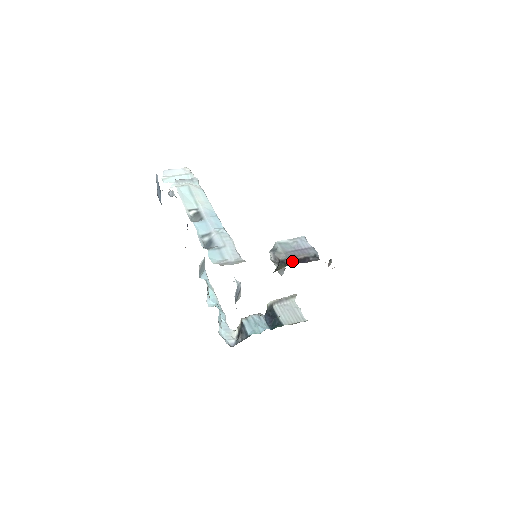
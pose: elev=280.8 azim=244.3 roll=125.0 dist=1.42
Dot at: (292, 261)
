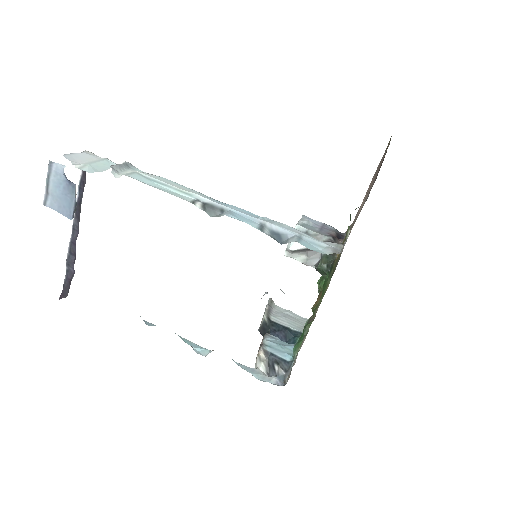
Dot at: (337, 239)
